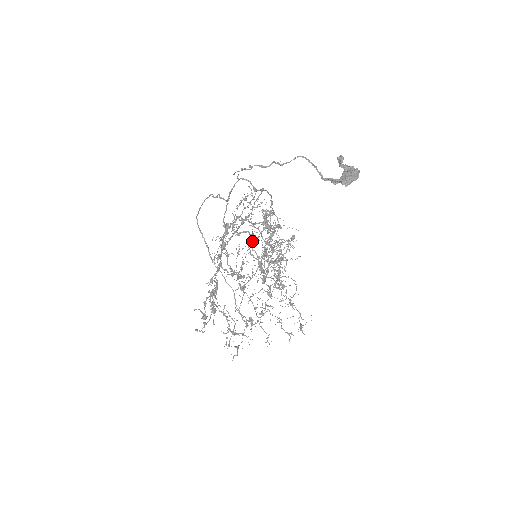
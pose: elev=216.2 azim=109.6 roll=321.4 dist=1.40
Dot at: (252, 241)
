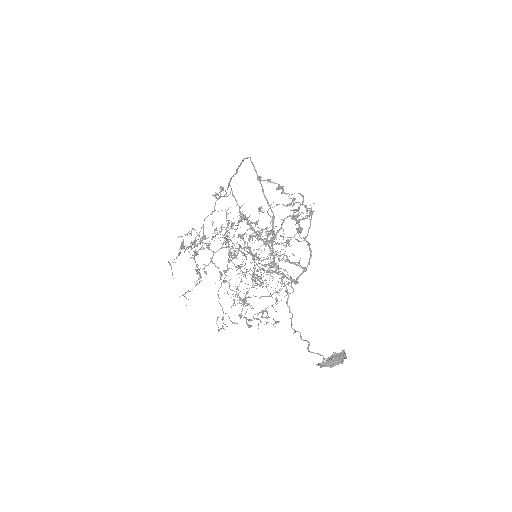
Dot at: occluded
